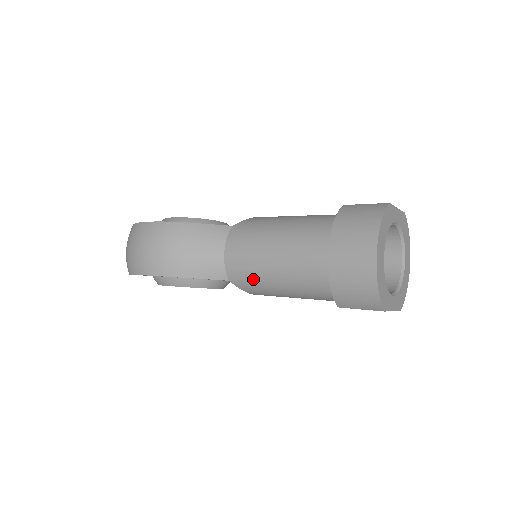
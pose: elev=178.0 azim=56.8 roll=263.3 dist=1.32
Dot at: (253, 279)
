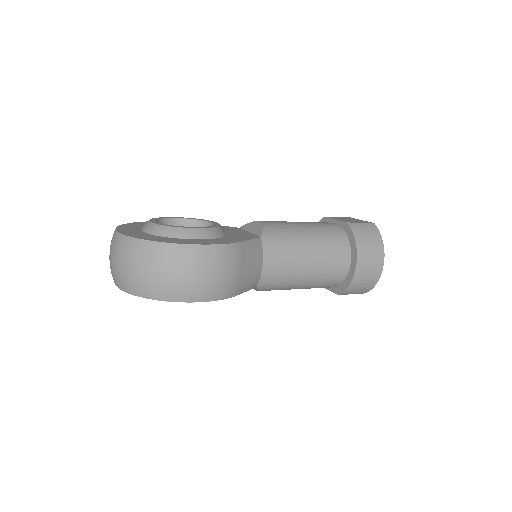
Dot at: (282, 284)
